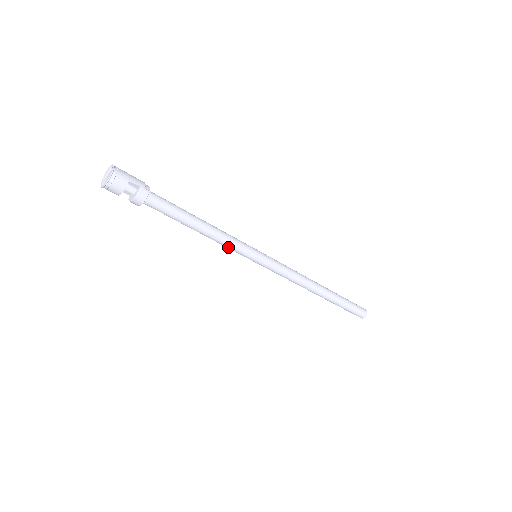
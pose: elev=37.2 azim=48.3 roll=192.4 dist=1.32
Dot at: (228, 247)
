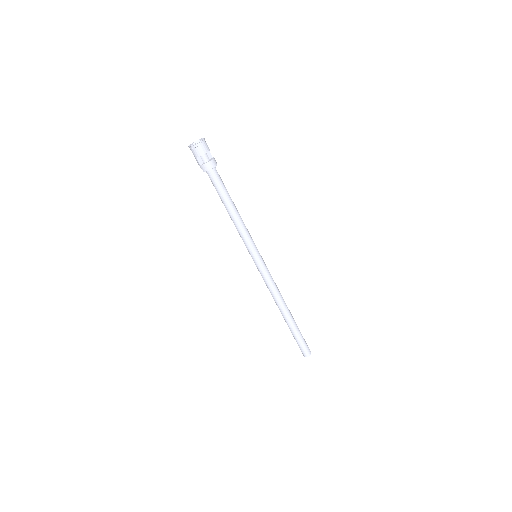
Dot at: (247, 234)
